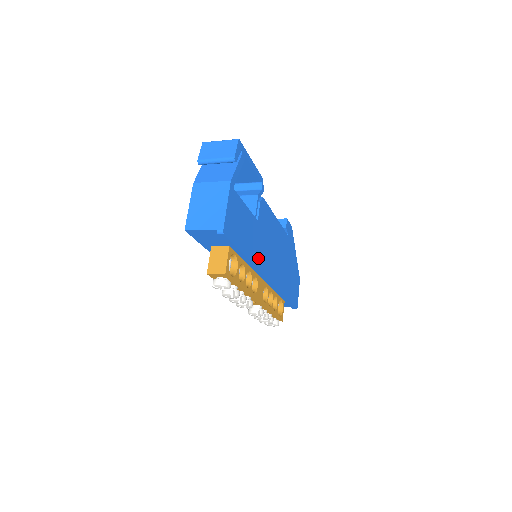
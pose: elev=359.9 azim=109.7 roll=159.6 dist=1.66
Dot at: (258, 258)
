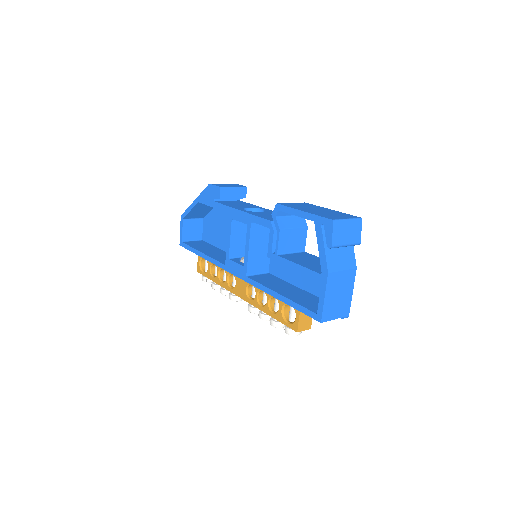
Dot at: occluded
